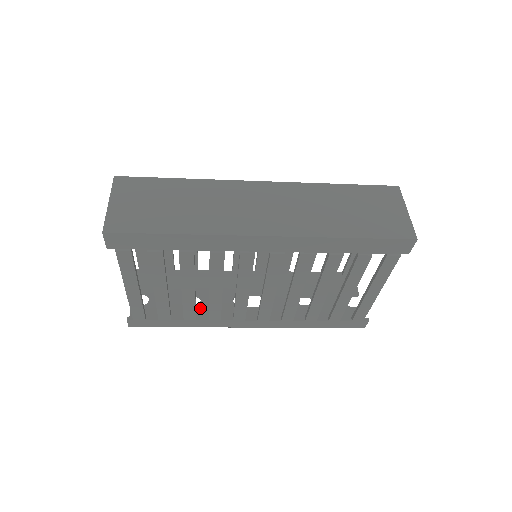
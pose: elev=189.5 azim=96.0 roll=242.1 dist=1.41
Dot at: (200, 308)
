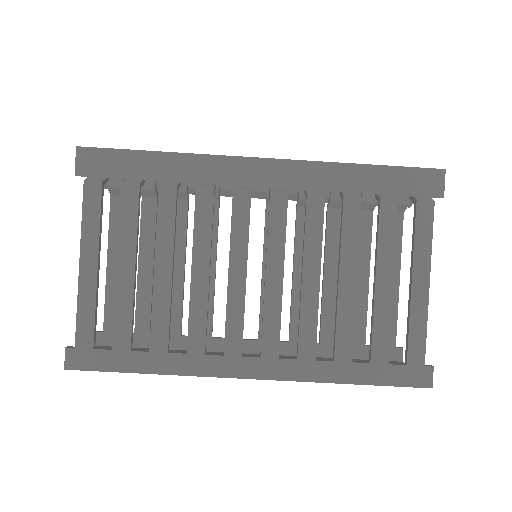
Dot at: occluded
